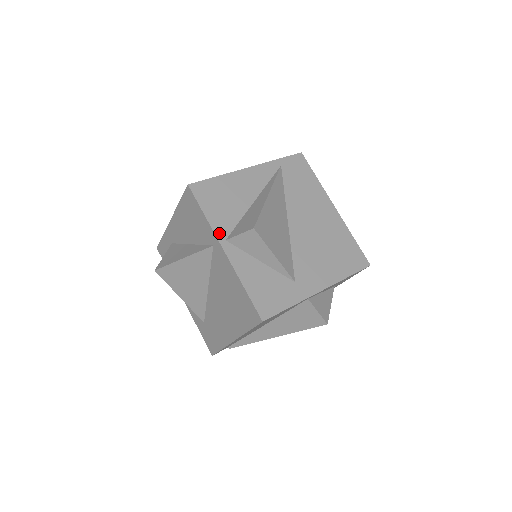
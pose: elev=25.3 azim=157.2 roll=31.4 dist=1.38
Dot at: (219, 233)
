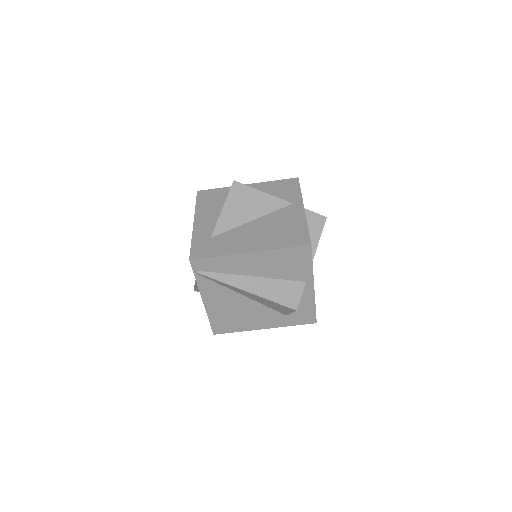
Dot at: occluded
